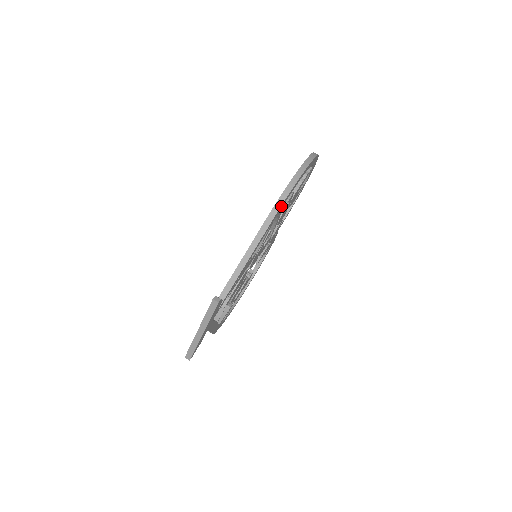
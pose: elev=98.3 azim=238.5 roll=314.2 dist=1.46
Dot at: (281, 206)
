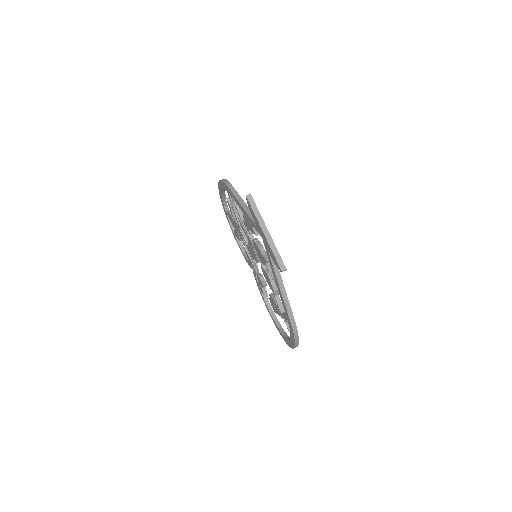
Dot at: occluded
